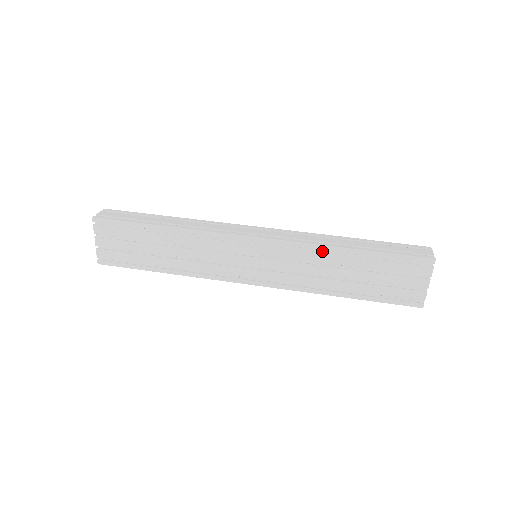
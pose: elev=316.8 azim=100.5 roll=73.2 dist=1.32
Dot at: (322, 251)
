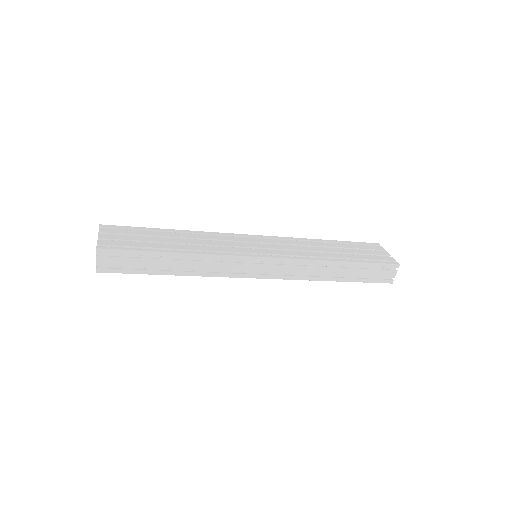
Dot at: occluded
